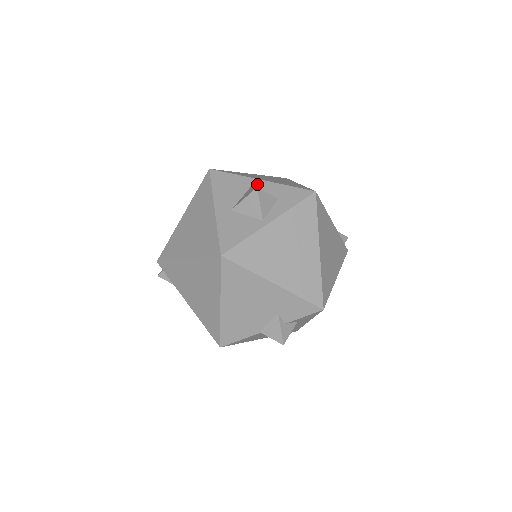
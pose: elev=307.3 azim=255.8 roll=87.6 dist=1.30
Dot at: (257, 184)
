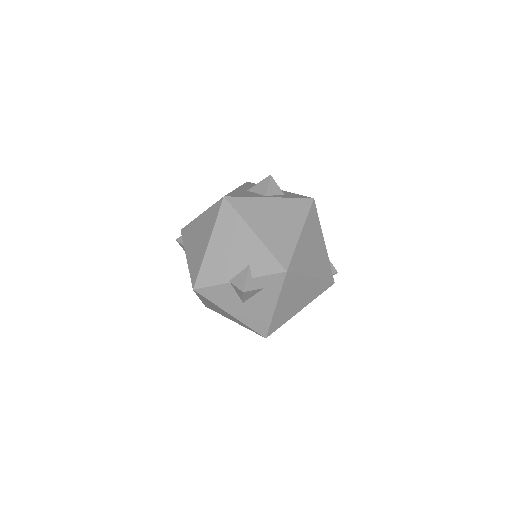
Dot at: occluded
